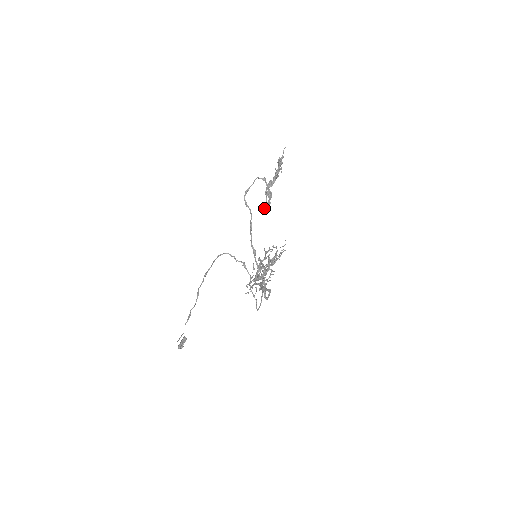
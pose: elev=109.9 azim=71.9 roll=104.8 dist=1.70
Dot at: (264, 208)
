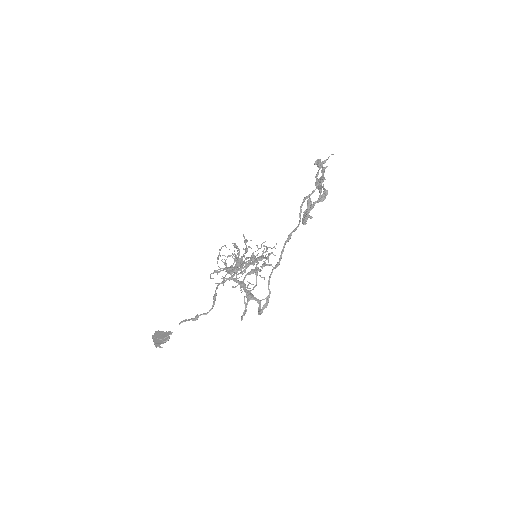
Dot at: (305, 221)
